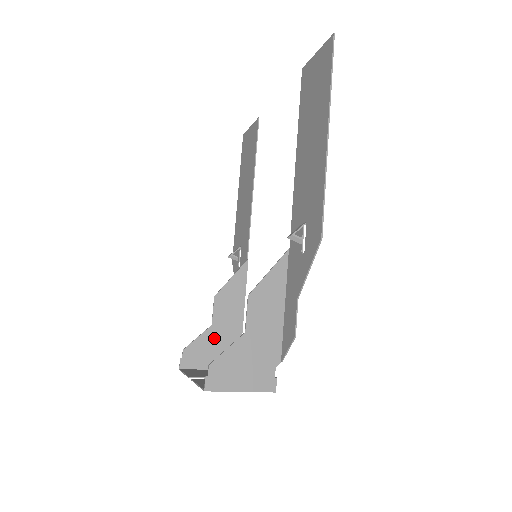
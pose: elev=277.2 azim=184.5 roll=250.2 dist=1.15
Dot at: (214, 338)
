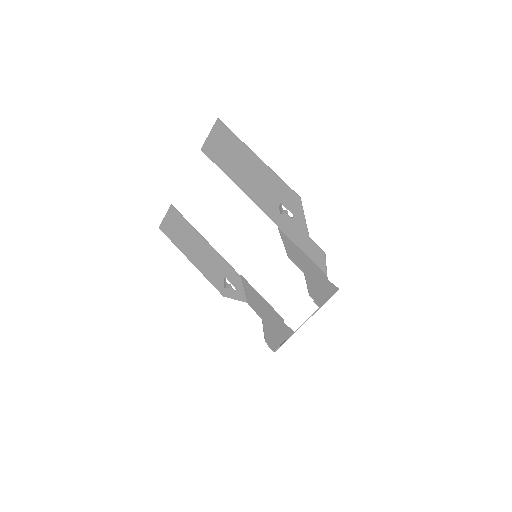
Dot at: (270, 324)
